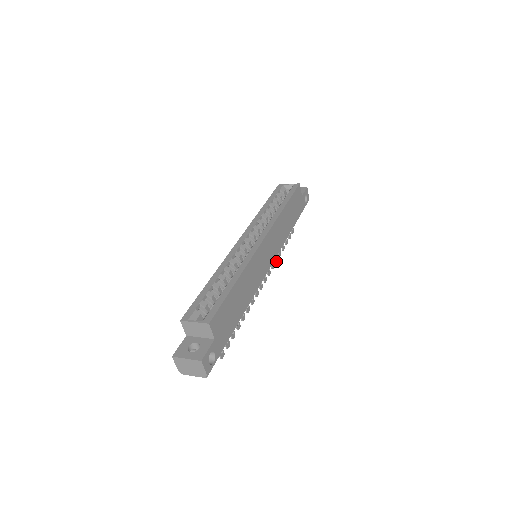
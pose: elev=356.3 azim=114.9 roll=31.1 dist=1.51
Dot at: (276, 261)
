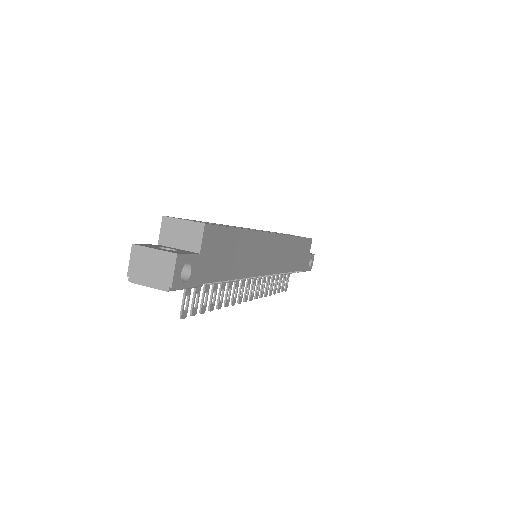
Dot at: (265, 294)
